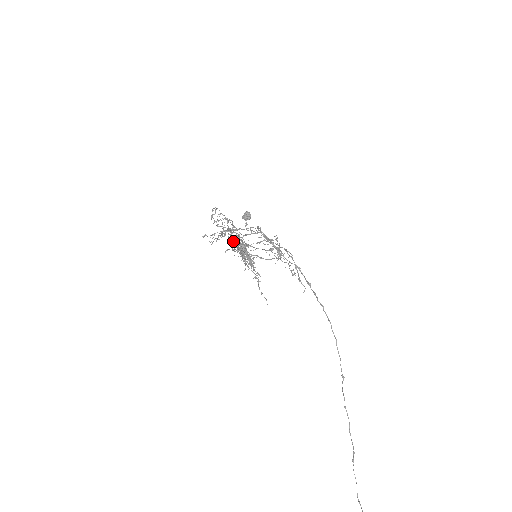
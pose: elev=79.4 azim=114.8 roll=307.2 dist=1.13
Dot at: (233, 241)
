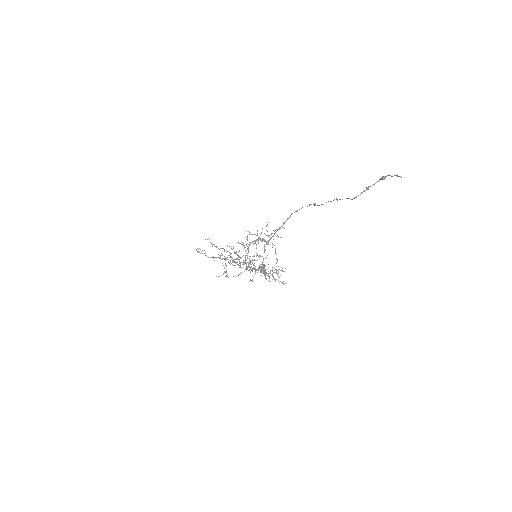
Dot at: occluded
